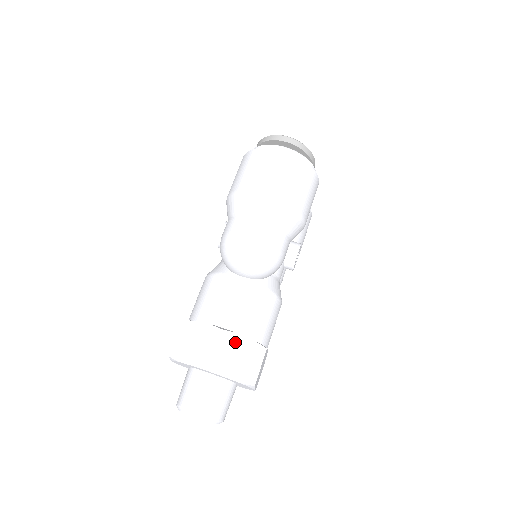
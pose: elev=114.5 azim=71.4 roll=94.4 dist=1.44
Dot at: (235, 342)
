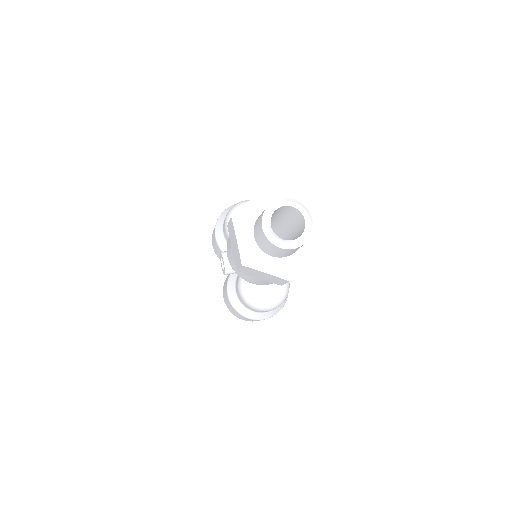
Dot at: occluded
